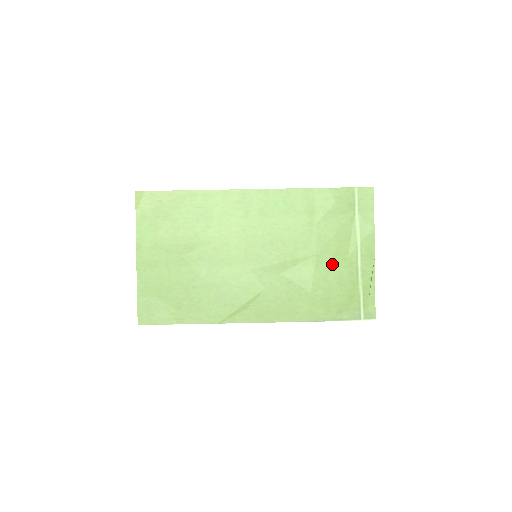
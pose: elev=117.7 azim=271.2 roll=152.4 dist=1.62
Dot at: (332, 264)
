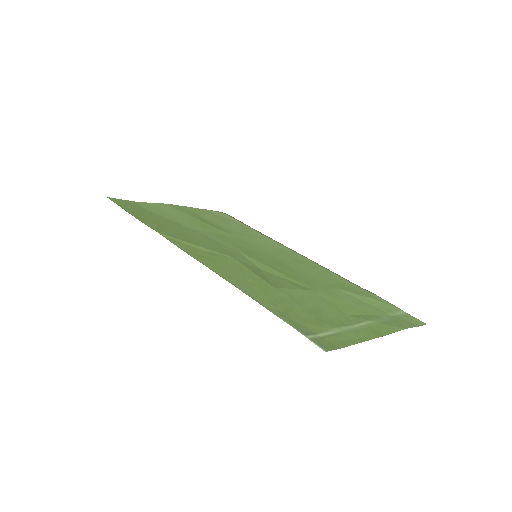
Dot at: (324, 303)
